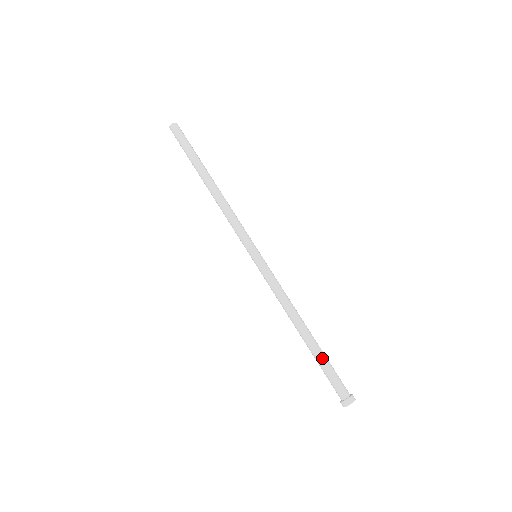
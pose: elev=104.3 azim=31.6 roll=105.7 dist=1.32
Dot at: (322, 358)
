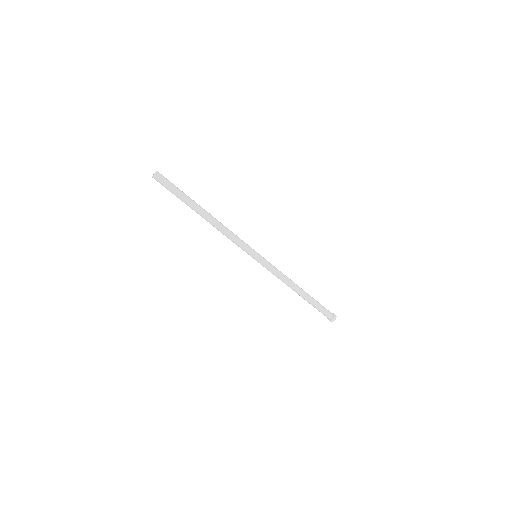
Dot at: (312, 304)
